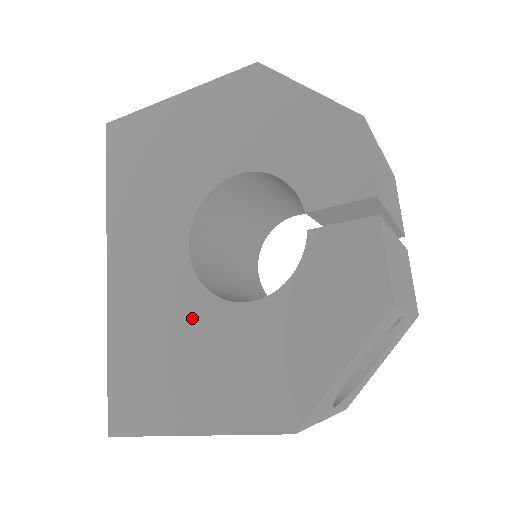
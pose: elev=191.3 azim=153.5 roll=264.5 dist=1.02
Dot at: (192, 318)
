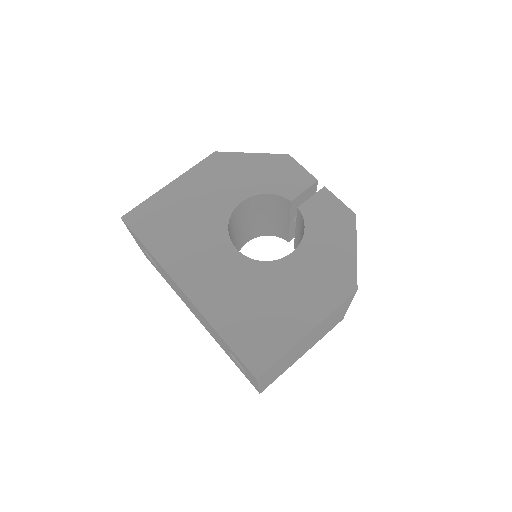
Dot at: (265, 280)
